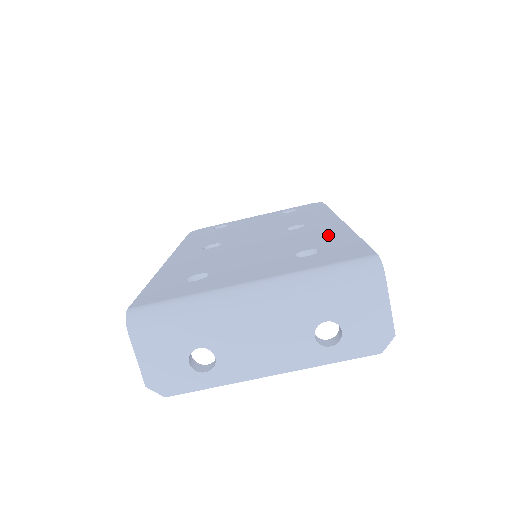
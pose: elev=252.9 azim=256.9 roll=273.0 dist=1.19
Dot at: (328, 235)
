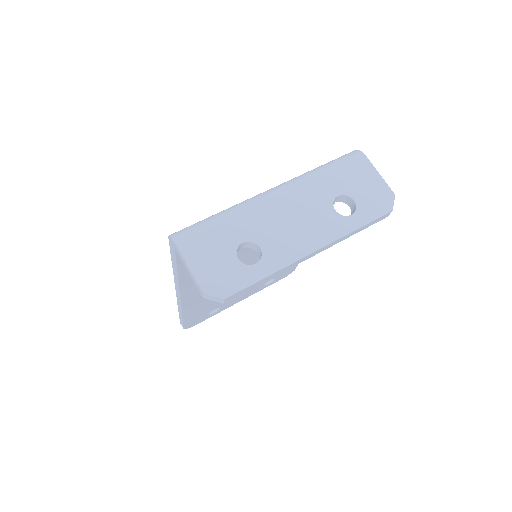
Dot at: occluded
